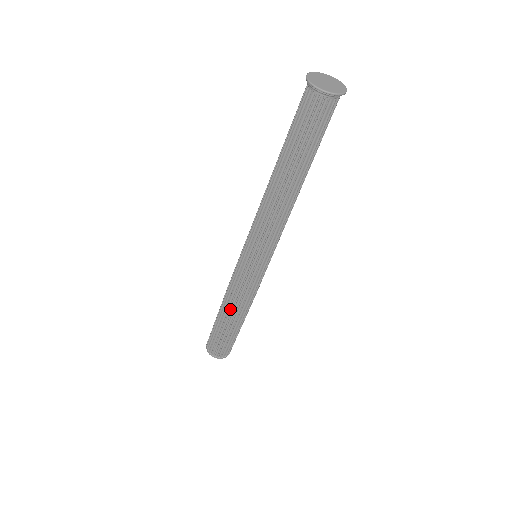
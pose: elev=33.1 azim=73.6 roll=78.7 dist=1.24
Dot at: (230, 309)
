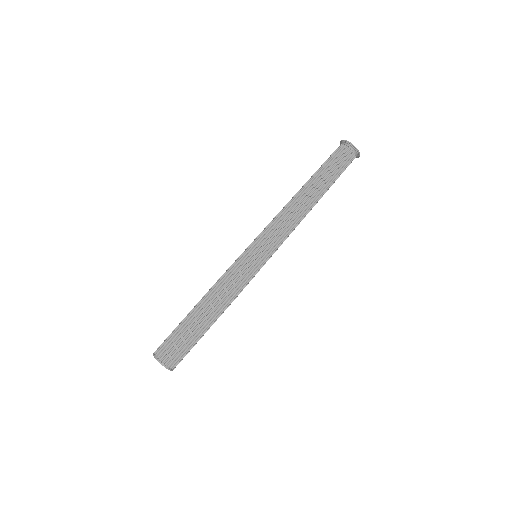
Dot at: (219, 305)
